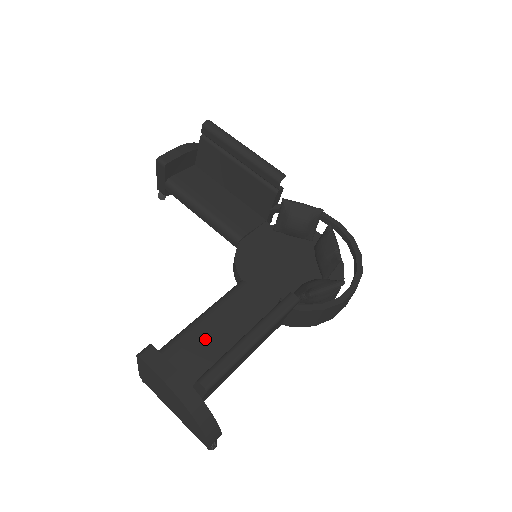
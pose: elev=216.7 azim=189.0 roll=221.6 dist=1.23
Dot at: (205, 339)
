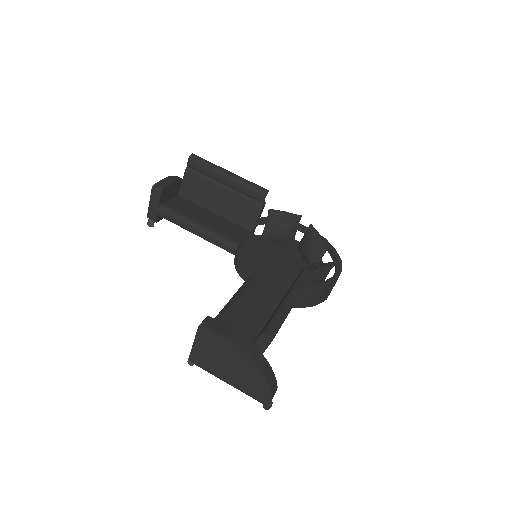
Dot at: (241, 317)
